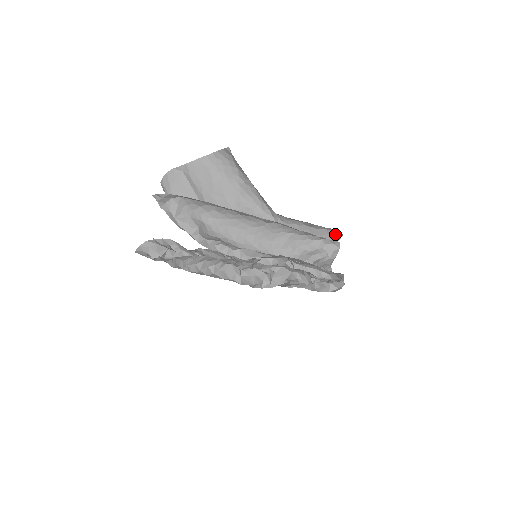
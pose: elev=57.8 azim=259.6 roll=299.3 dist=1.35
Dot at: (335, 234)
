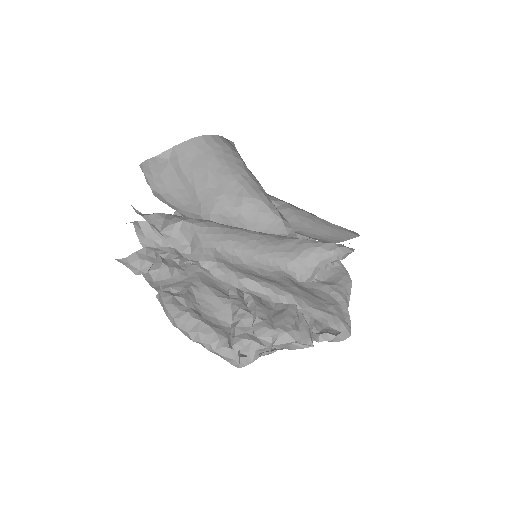
Dot at: (352, 232)
